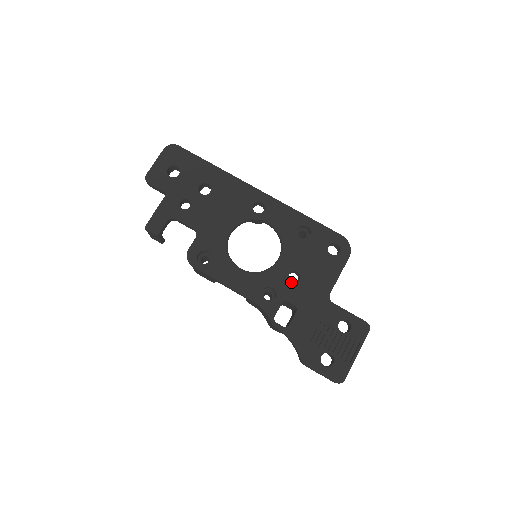
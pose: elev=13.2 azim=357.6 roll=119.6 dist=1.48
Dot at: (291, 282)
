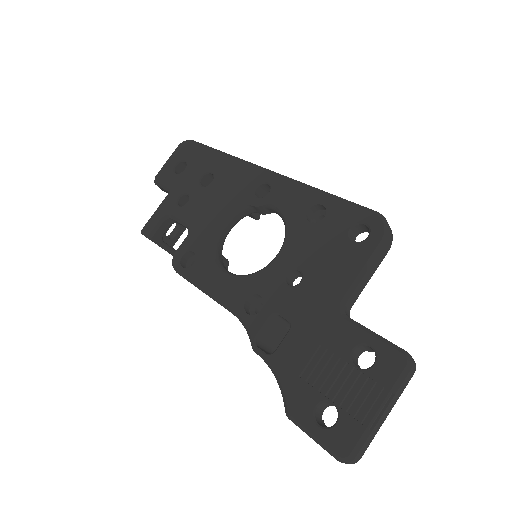
Dot at: (287, 286)
